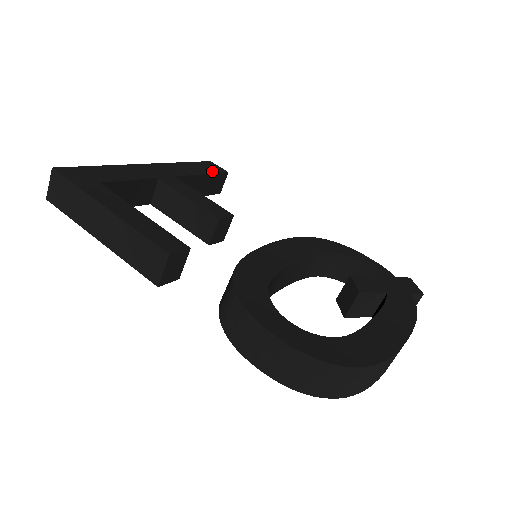
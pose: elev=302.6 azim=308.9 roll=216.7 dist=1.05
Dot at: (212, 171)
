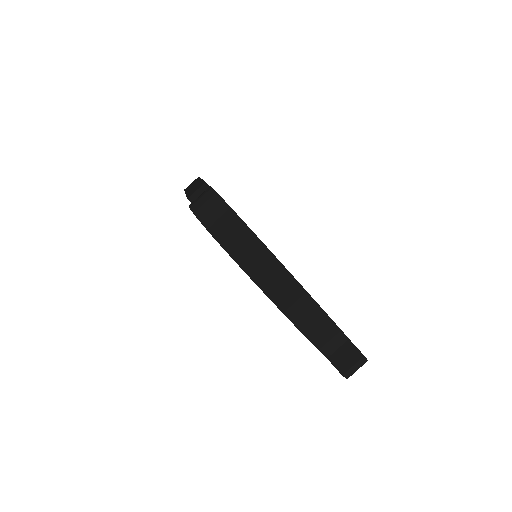
Dot at: occluded
